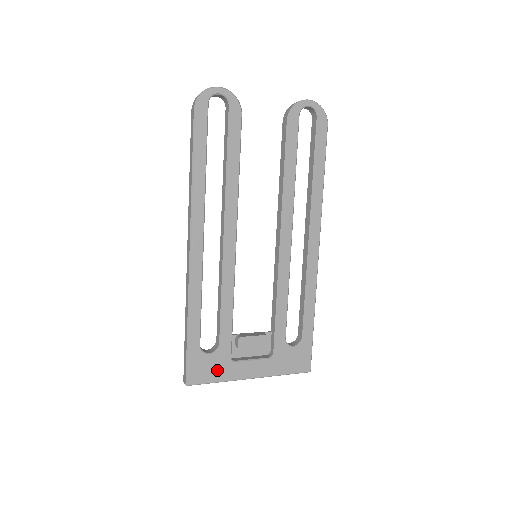
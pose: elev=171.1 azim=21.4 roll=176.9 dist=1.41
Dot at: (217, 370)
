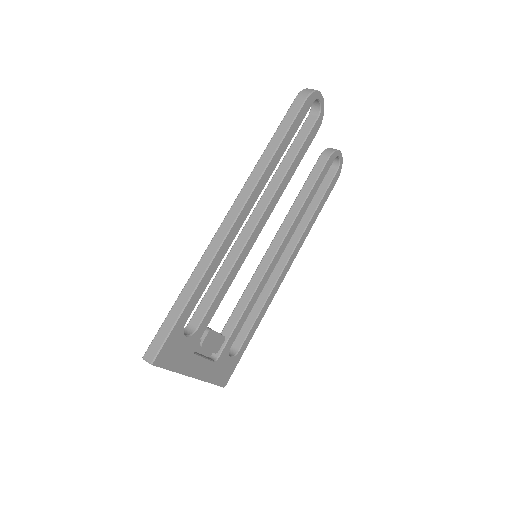
Dot at: (180, 357)
